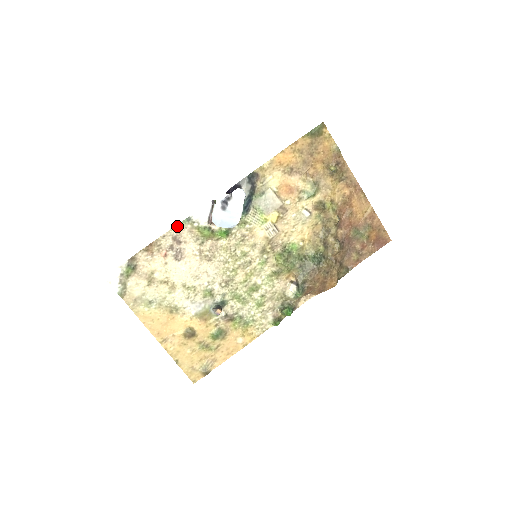
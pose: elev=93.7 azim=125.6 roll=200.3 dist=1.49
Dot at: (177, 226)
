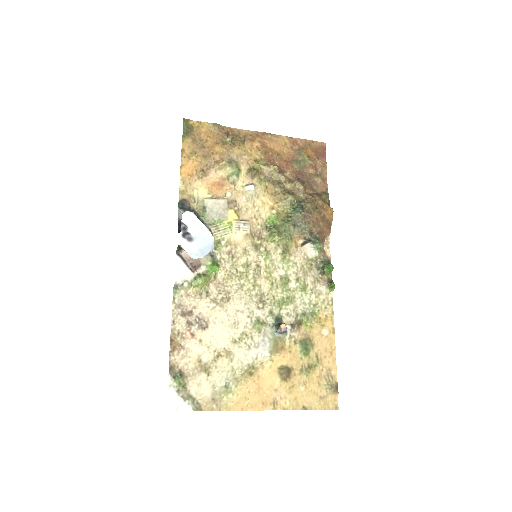
Dot at: (174, 303)
